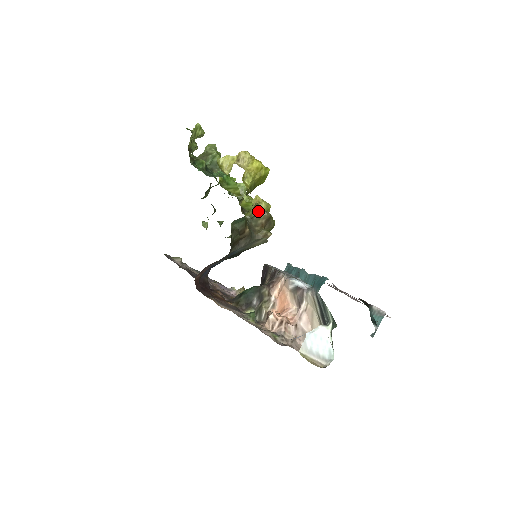
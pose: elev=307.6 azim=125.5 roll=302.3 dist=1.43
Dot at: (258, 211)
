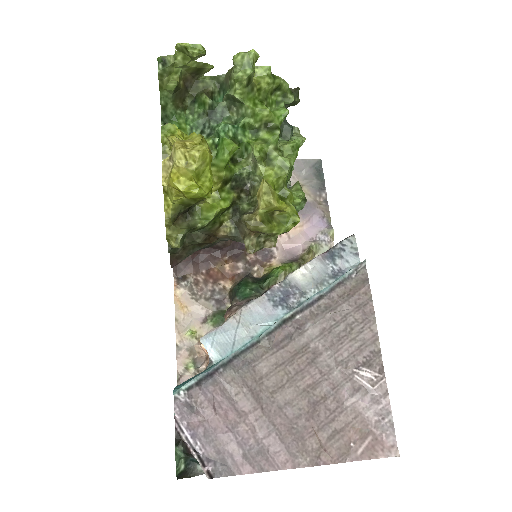
Dot at: (173, 246)
